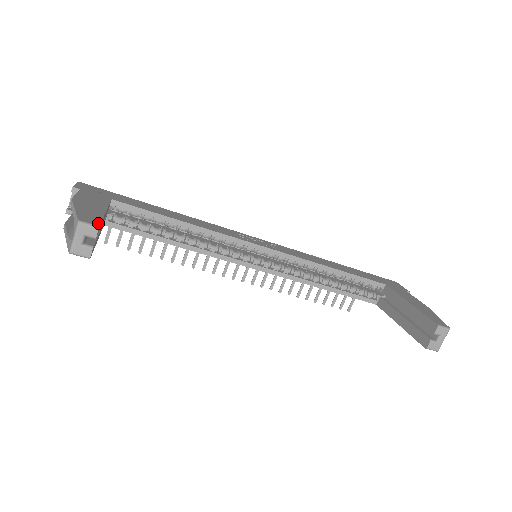
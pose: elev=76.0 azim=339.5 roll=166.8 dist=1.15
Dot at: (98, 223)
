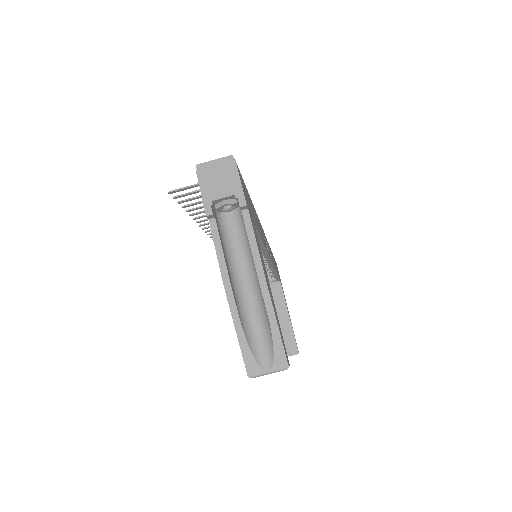
Dot at: occluded
